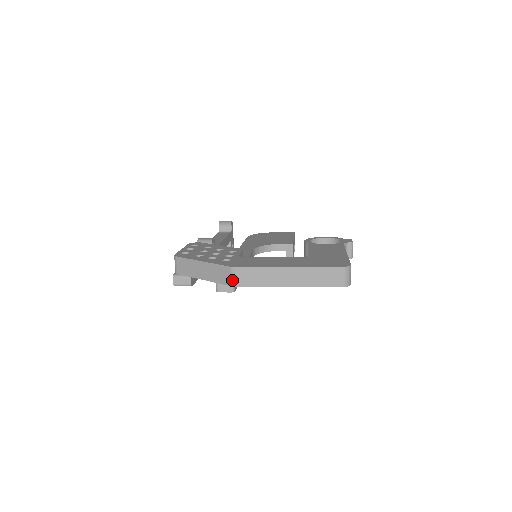
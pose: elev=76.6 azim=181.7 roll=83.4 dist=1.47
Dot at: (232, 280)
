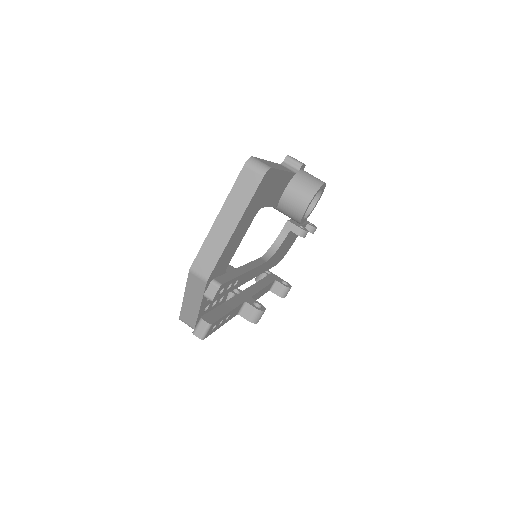
Dot at: (201, 278)
